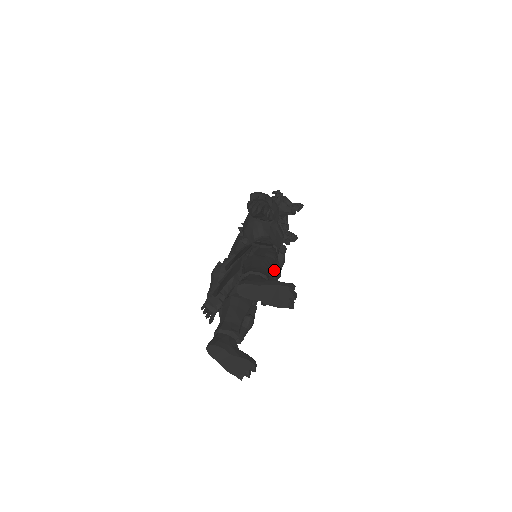
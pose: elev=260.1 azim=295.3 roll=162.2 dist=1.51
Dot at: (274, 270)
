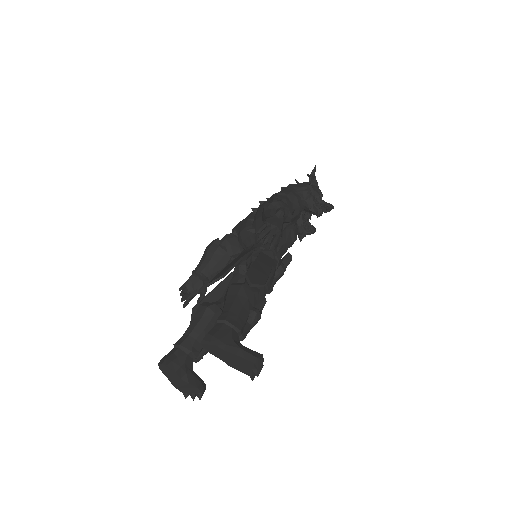
Dot at: (255, 317)
